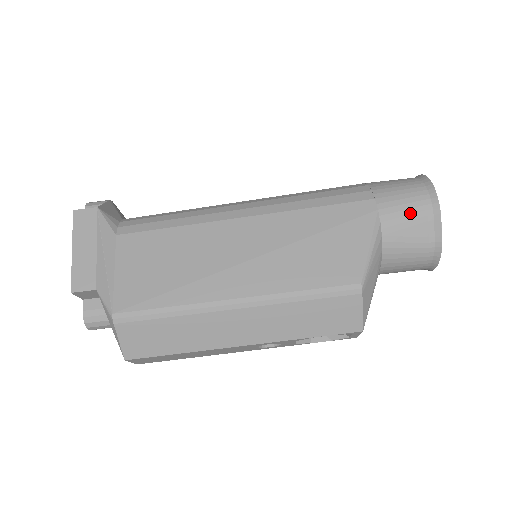
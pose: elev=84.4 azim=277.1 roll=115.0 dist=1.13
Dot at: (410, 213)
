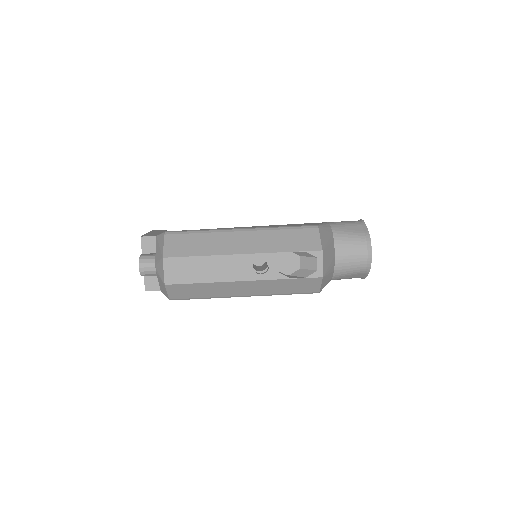
Dot at: (347, 223)
